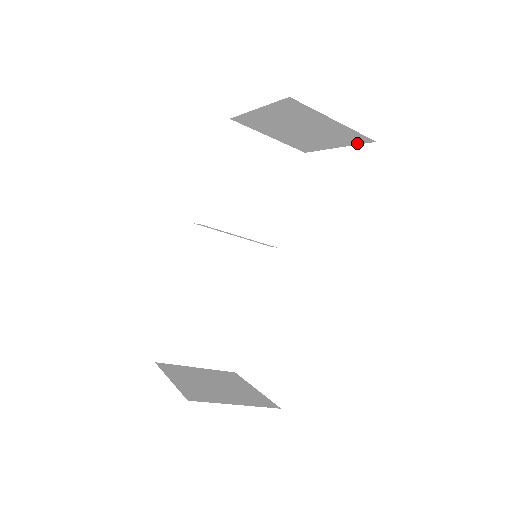
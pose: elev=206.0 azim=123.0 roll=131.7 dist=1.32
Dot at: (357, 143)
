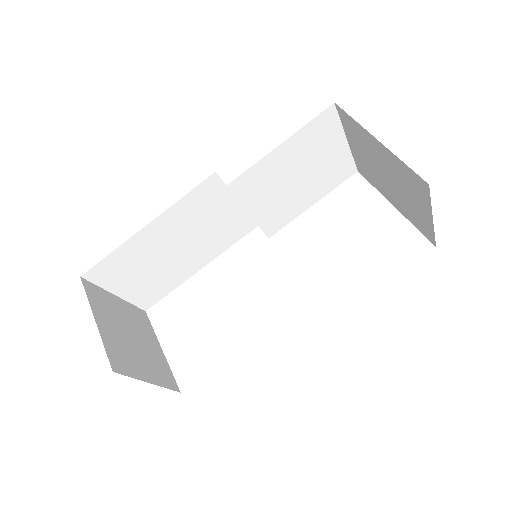
Dot at: (418, 228)
